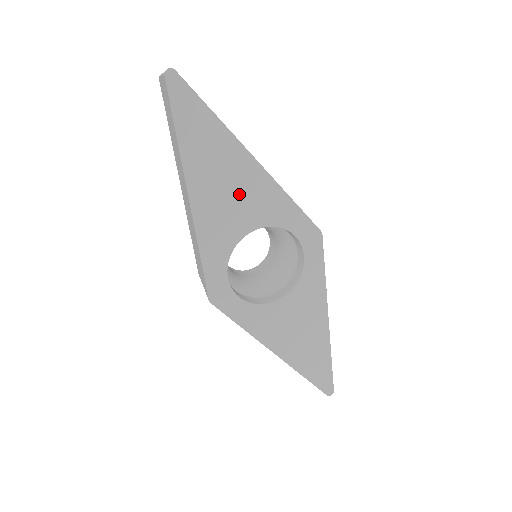
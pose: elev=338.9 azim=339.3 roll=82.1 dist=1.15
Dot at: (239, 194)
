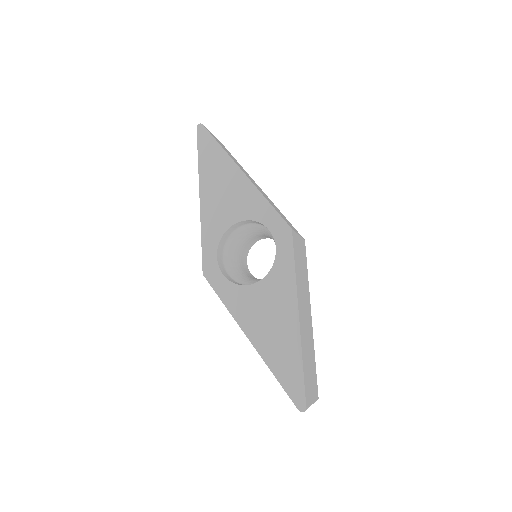
Dot at: (230, 195)
